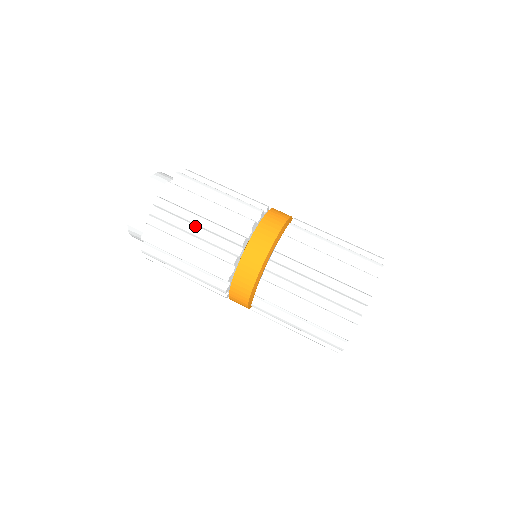
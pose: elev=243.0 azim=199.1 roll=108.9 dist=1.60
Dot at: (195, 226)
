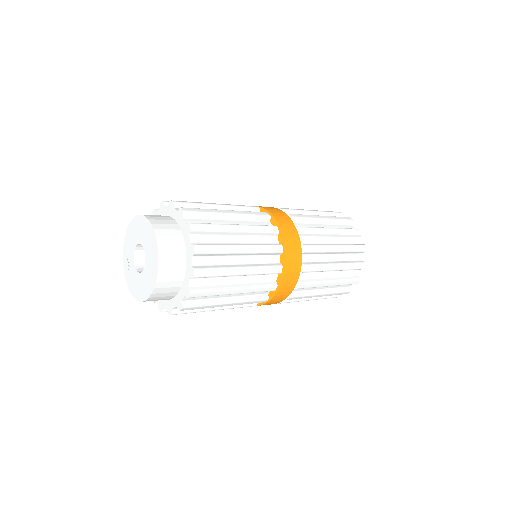
Dot at: (227, 220)
